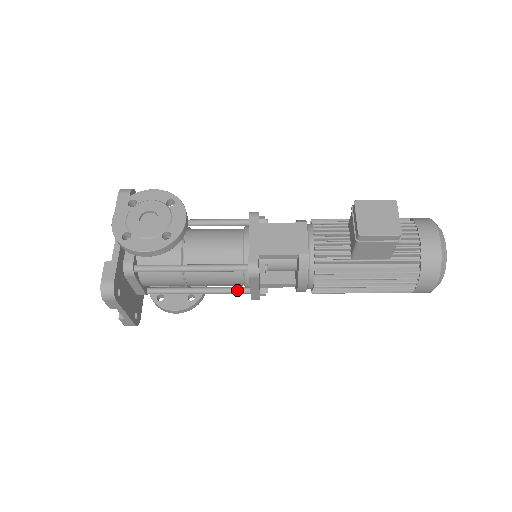
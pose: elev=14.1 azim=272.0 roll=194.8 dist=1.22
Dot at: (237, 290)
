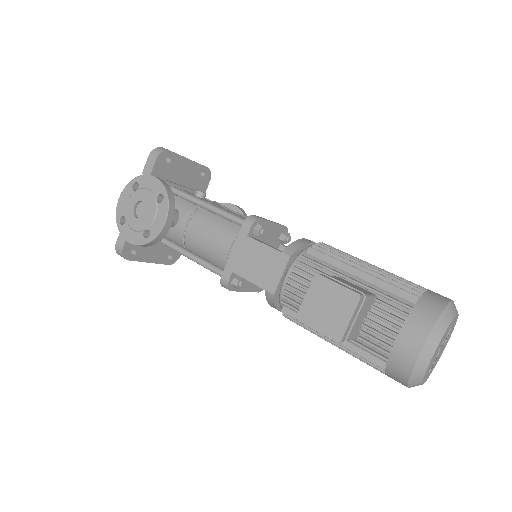
Dot at: occluded
